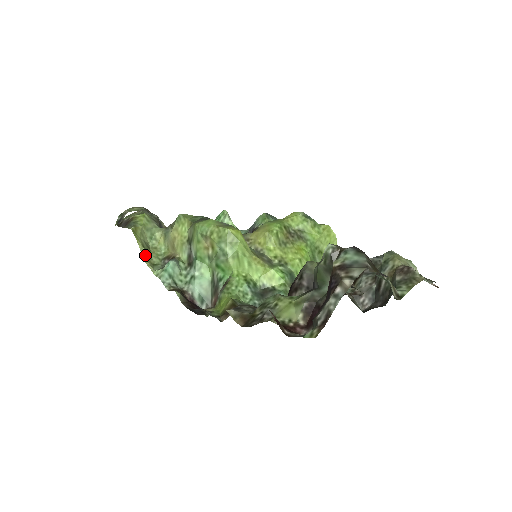
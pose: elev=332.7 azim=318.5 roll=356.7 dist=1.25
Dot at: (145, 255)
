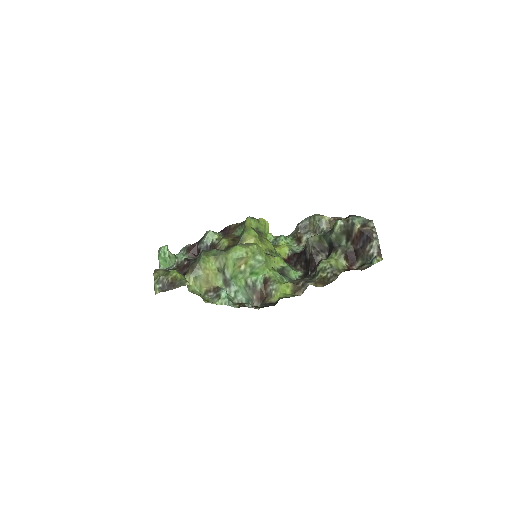
Dot at: occluded
